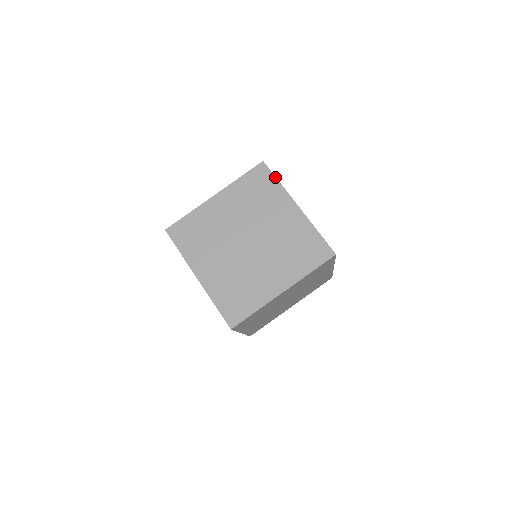
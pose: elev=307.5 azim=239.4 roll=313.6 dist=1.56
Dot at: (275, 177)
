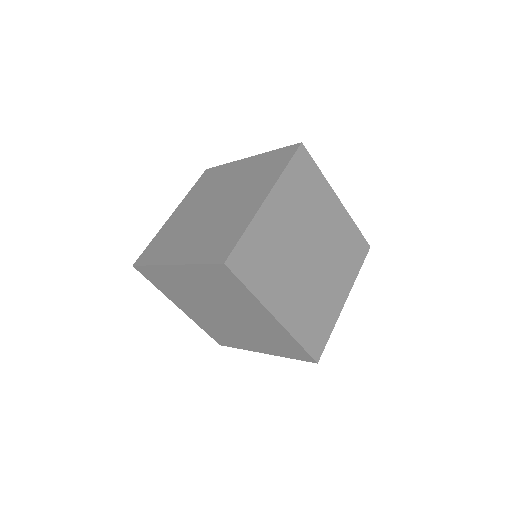
Dot at: (316, 164)
